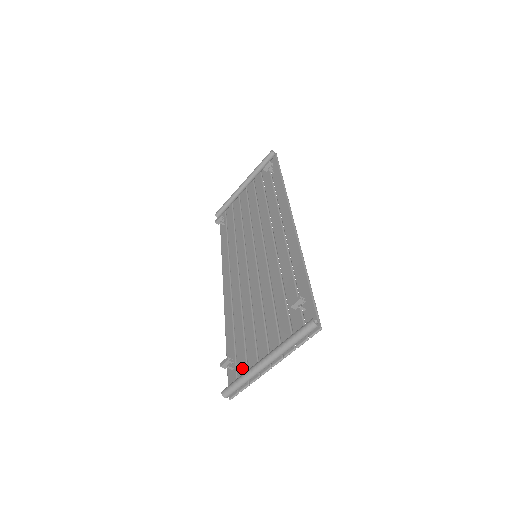
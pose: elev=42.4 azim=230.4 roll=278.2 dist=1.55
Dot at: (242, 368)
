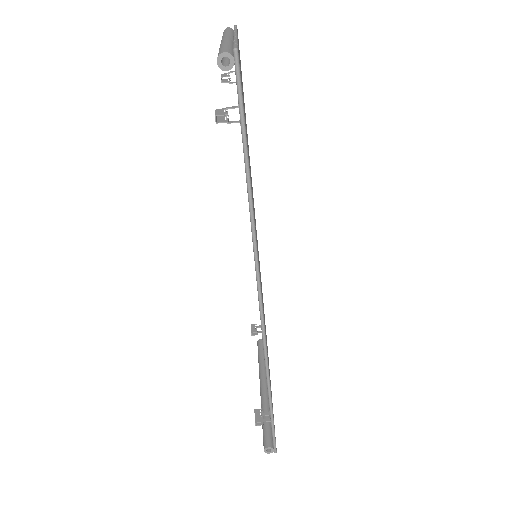
Dot at: occluded
